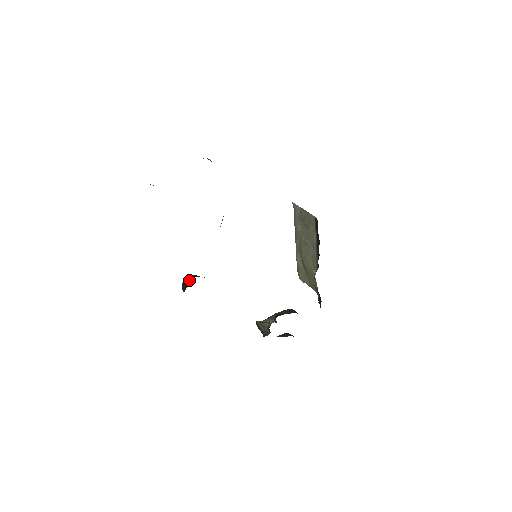
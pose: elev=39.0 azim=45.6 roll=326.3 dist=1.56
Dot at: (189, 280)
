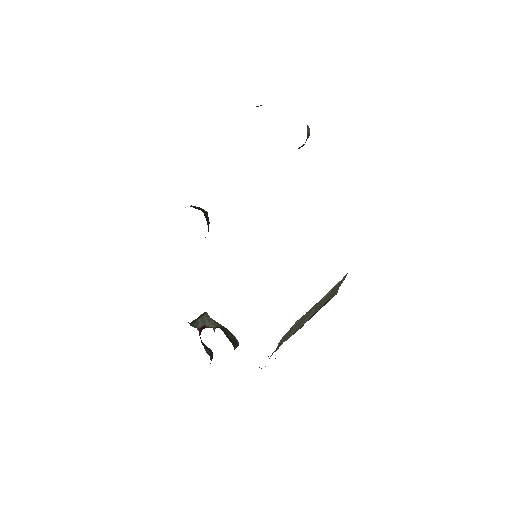
Dot at: (197, 208)
